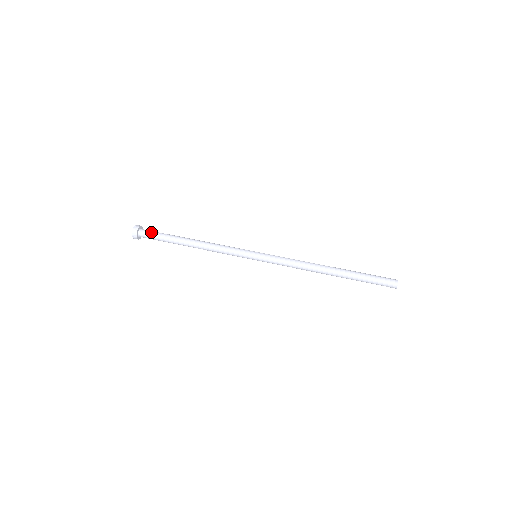
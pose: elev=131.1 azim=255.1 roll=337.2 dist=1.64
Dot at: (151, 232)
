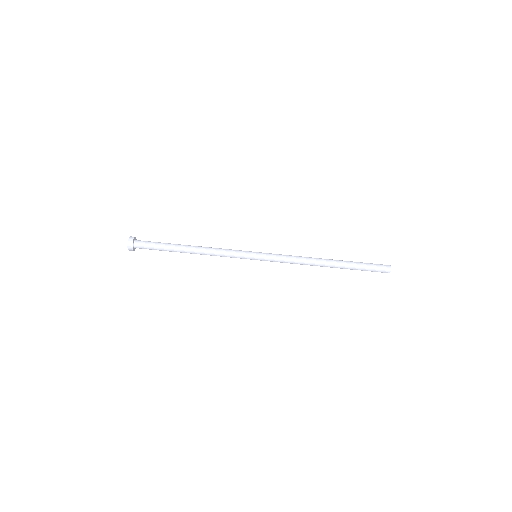
Dot at: (146, 246)
